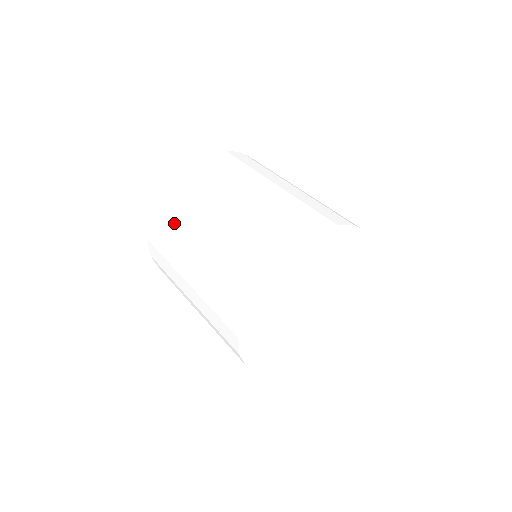
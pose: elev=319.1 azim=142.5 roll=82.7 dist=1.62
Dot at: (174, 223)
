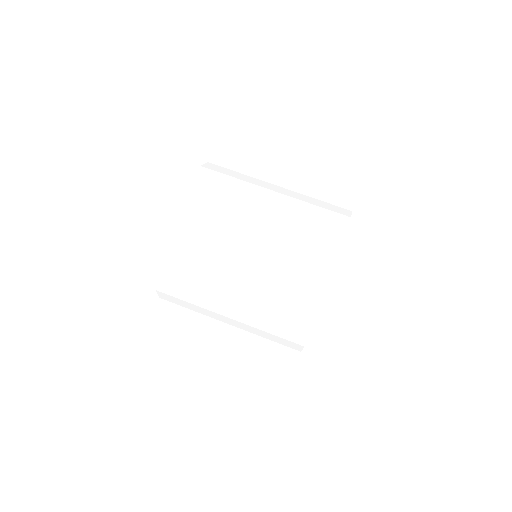
Dot at: (192, 294)
